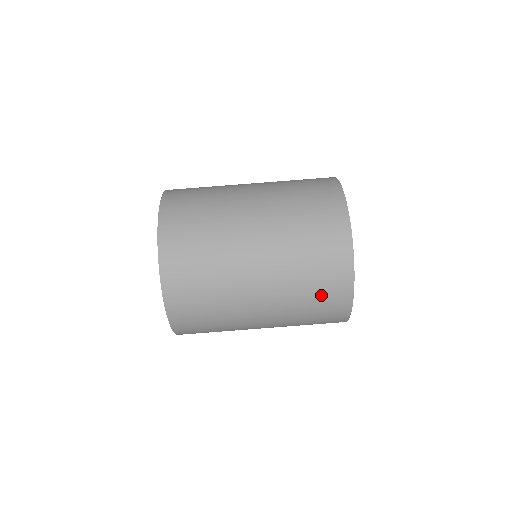
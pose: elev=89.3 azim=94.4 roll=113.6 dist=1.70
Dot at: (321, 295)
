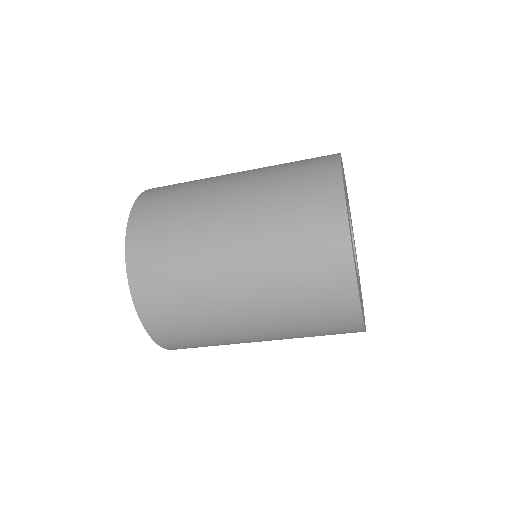
Dot at: (324, 327)
